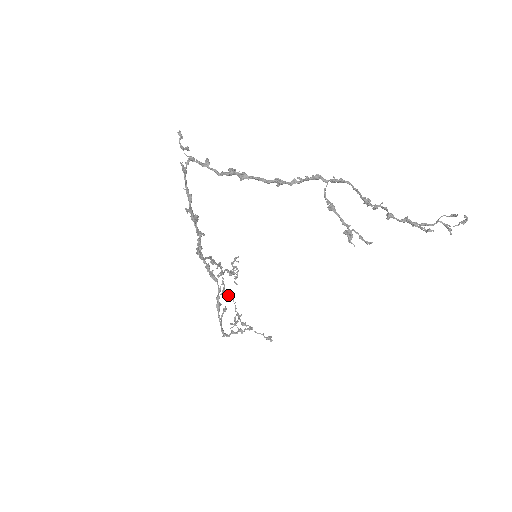
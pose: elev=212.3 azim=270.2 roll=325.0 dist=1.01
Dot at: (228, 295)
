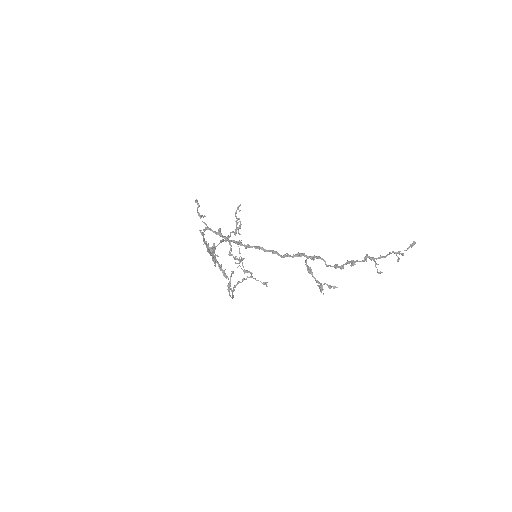
Dot at: (234, 257)
